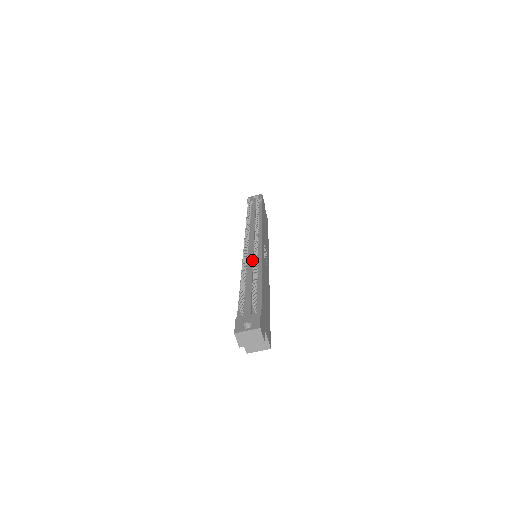
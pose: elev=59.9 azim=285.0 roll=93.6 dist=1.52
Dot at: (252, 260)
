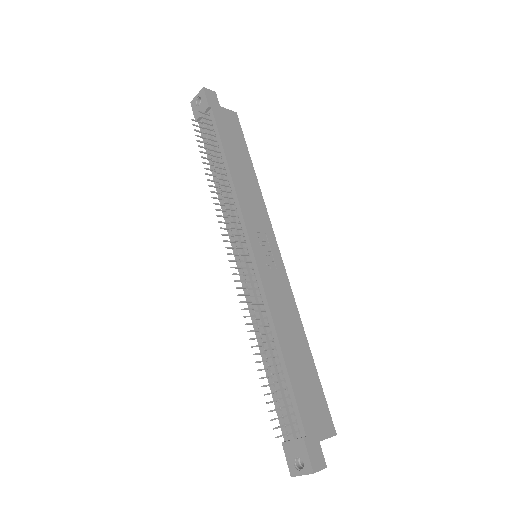
Dot at: (255, 305)
